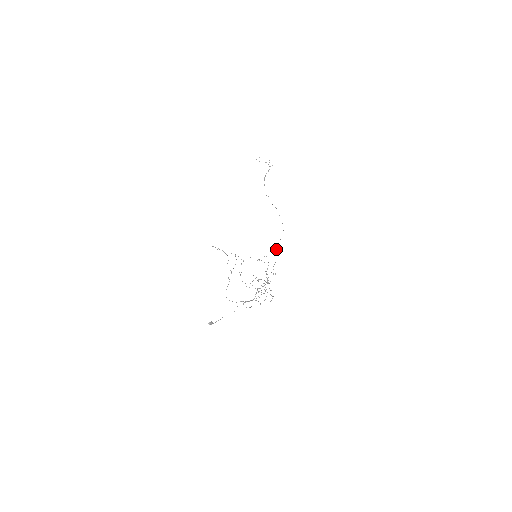
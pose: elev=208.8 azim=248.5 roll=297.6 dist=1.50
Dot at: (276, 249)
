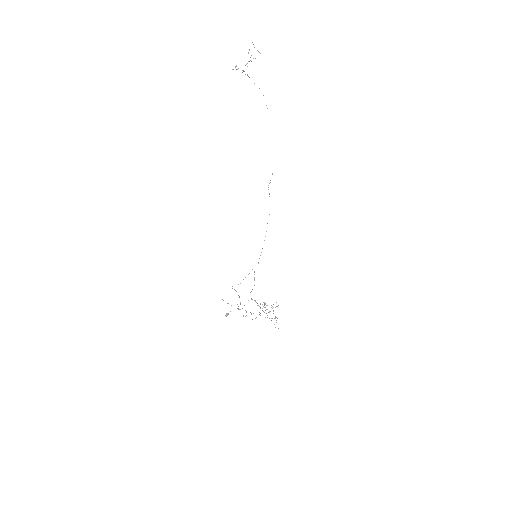
Dot at: occluded
